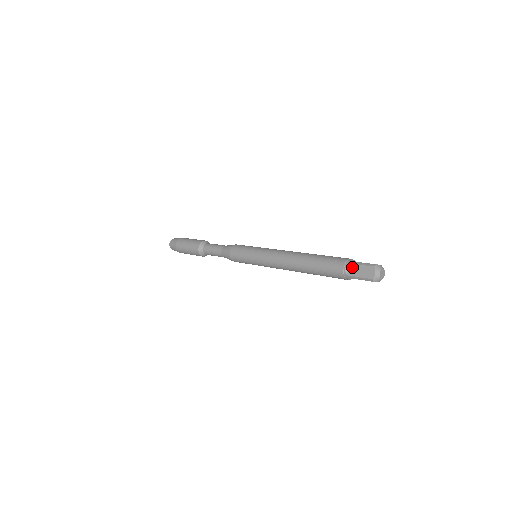
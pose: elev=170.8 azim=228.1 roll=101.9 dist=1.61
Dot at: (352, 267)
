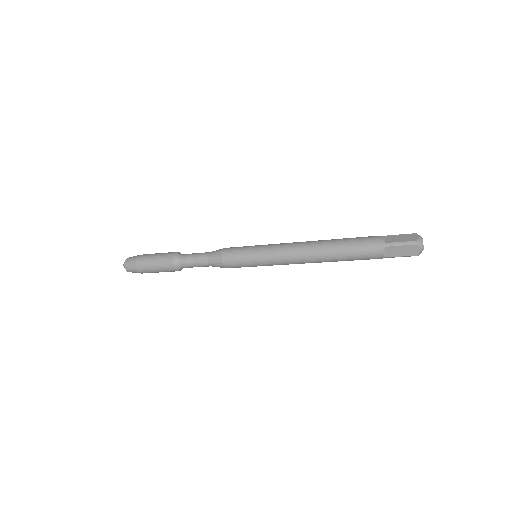
Dot at: (390, 237)
